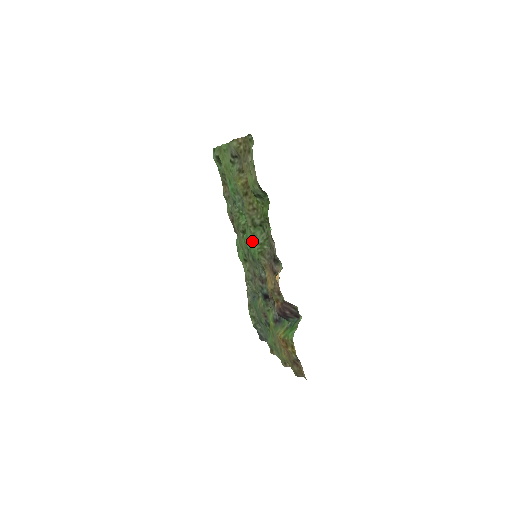
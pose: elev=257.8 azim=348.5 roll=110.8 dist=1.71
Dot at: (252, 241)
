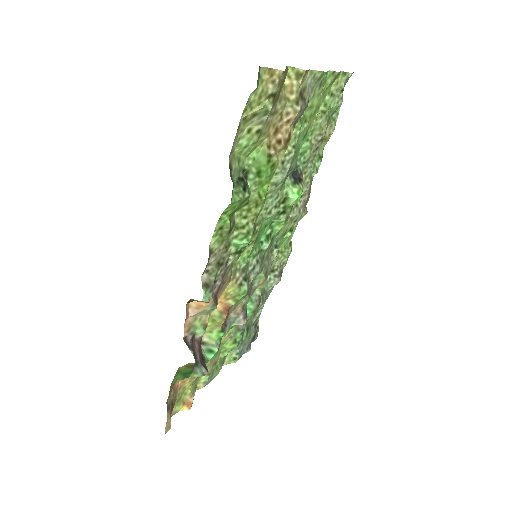
Dot at: (258, 234)
